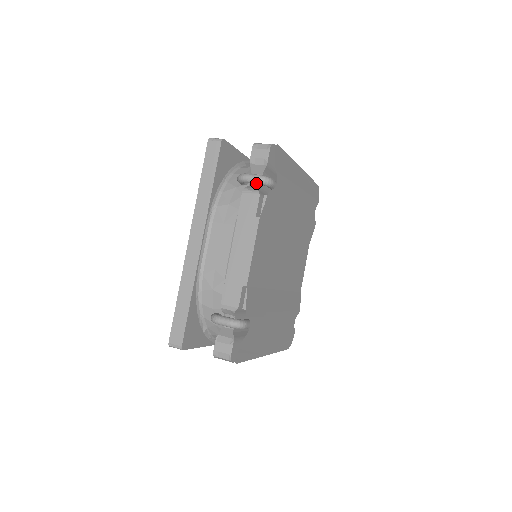
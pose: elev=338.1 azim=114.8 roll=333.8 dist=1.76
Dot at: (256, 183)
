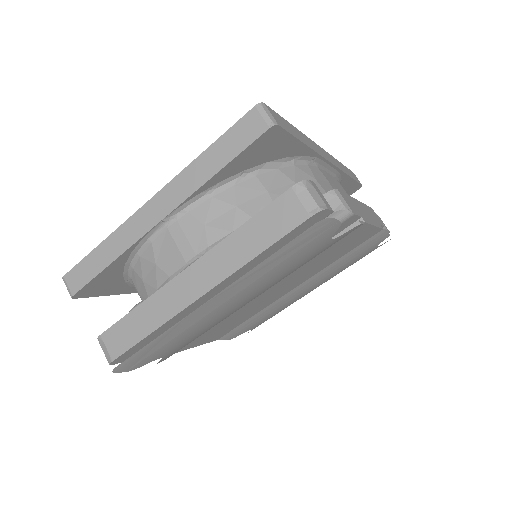
Dot at: occluded
